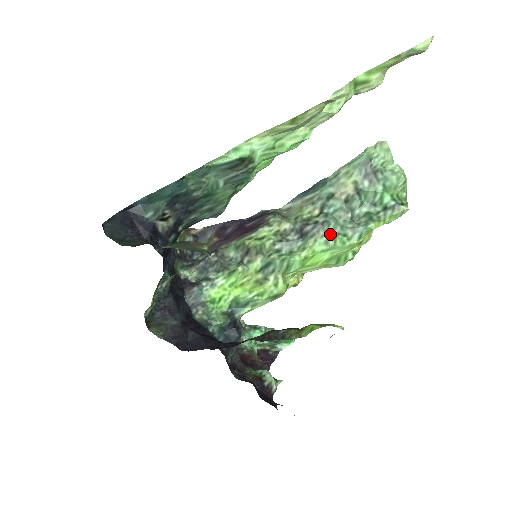
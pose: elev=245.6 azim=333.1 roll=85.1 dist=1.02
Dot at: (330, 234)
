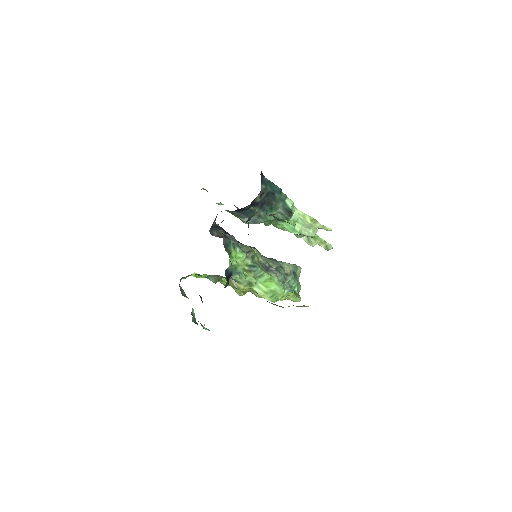
Dot at: (280, 279)
